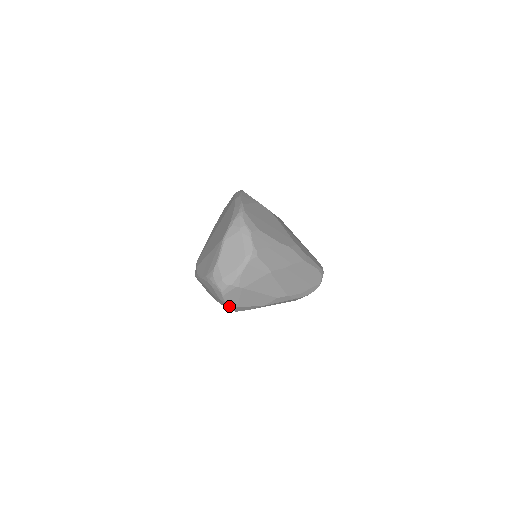
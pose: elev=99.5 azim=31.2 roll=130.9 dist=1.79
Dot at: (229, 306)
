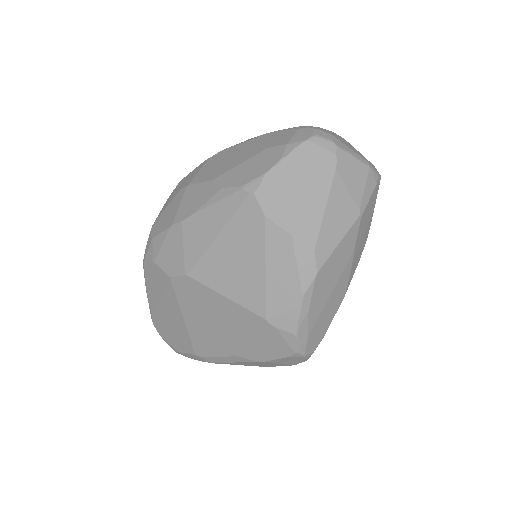
Dot at: (281, 163)
